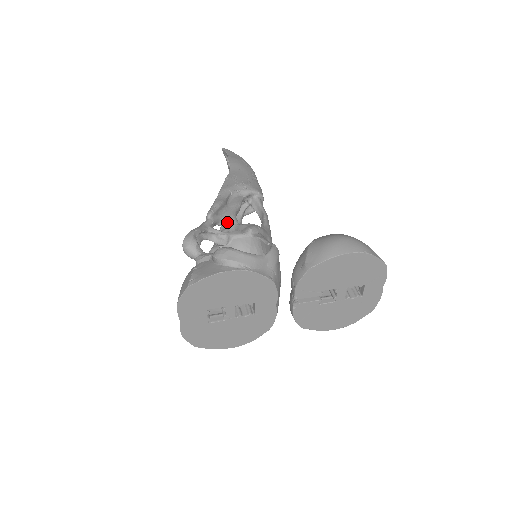
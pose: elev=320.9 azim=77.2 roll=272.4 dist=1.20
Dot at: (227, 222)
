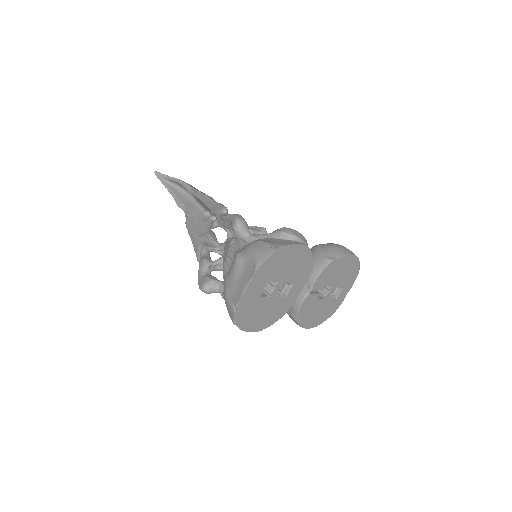
Dot at: occluded
